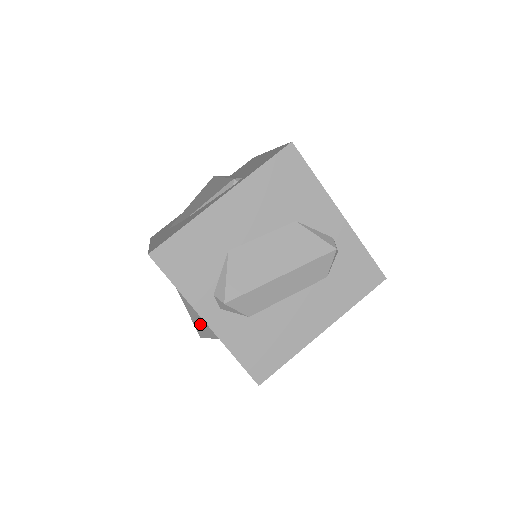
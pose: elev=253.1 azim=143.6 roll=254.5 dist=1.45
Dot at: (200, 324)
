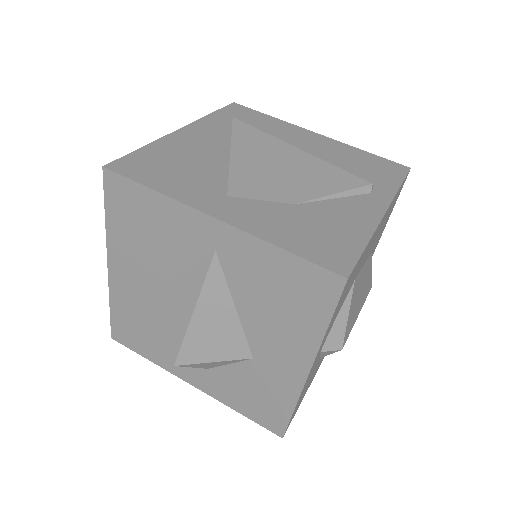
Dot at: (209, 352)
